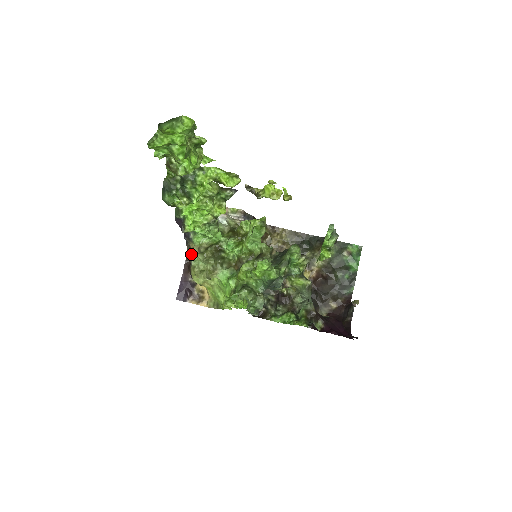
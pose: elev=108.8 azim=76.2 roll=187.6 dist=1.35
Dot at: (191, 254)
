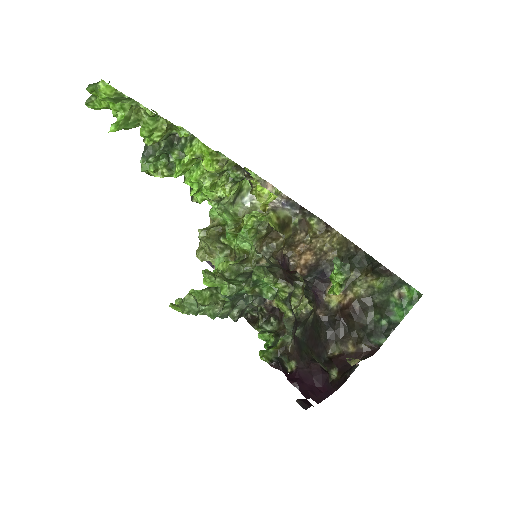
Dot at: occluded
